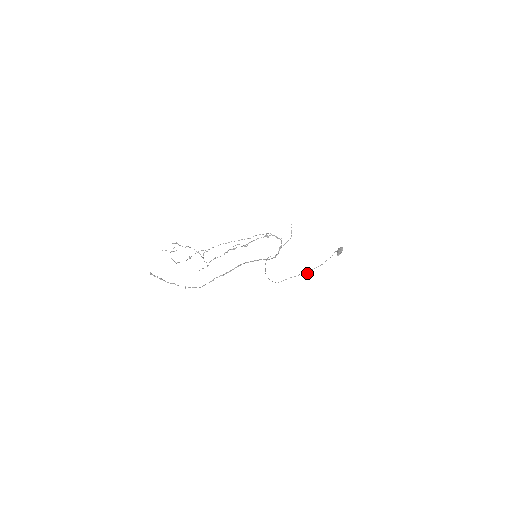
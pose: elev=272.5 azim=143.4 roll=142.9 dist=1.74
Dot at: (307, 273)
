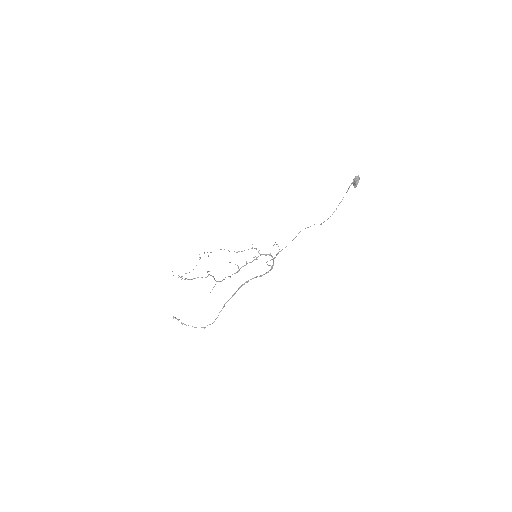
Dot at: (321, 224)
